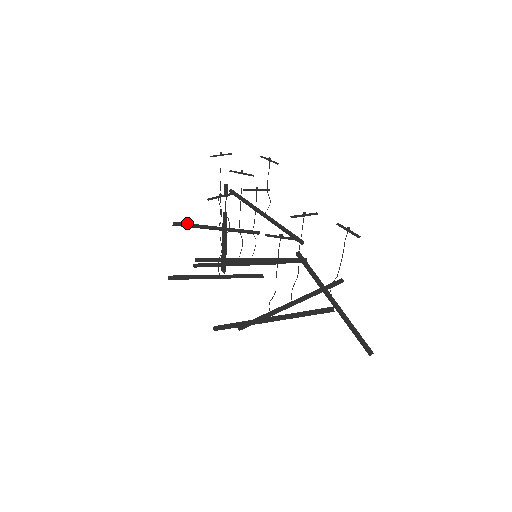
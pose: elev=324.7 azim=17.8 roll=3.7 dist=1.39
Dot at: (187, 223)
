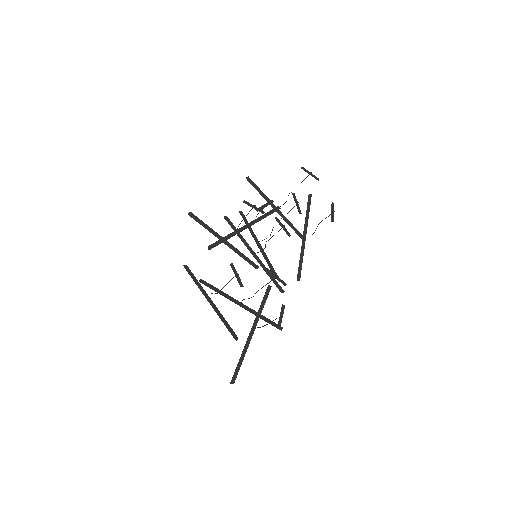
Dot at: (257, 186)
